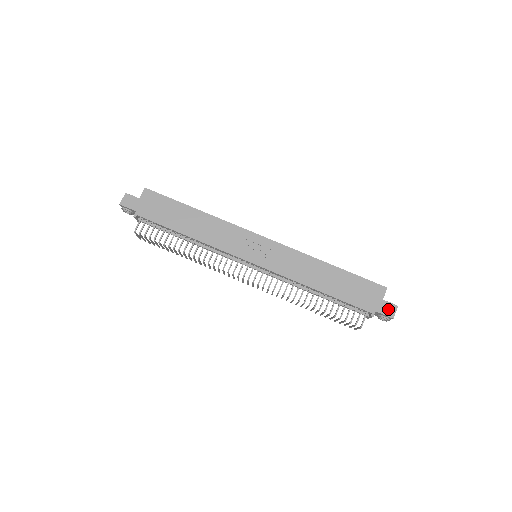
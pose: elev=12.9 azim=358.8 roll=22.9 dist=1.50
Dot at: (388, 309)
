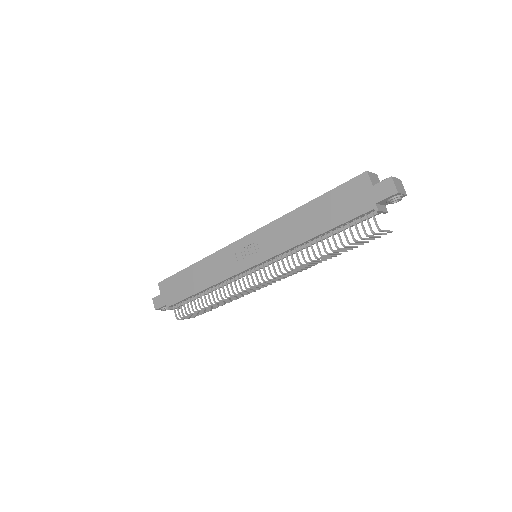
Dot at: (385, 189)
